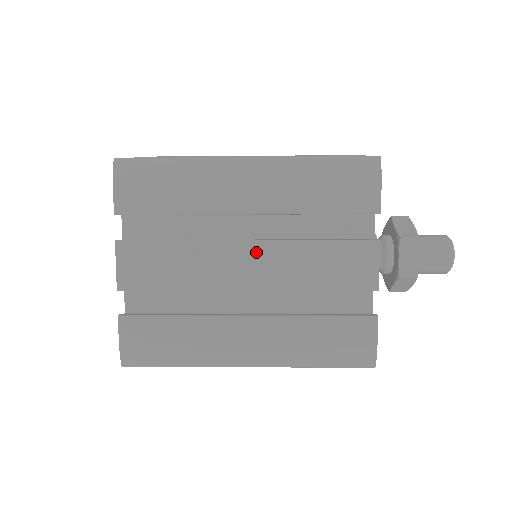
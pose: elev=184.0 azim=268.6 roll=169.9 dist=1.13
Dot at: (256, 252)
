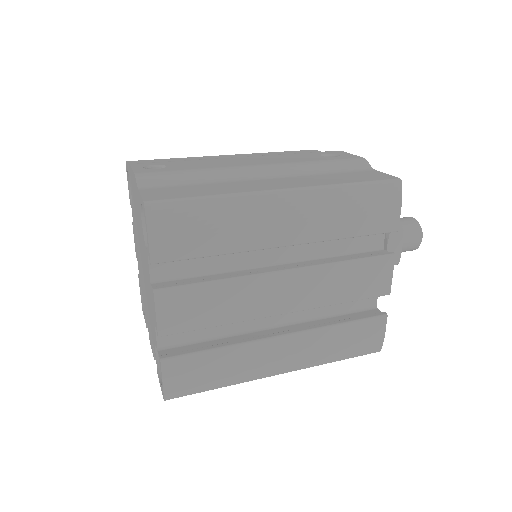
Dot at: (293, 280)
